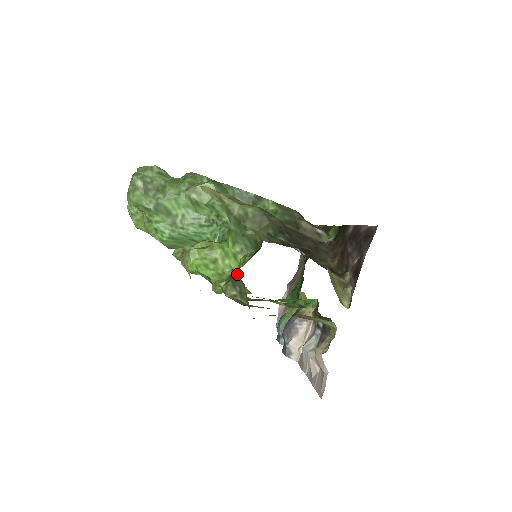
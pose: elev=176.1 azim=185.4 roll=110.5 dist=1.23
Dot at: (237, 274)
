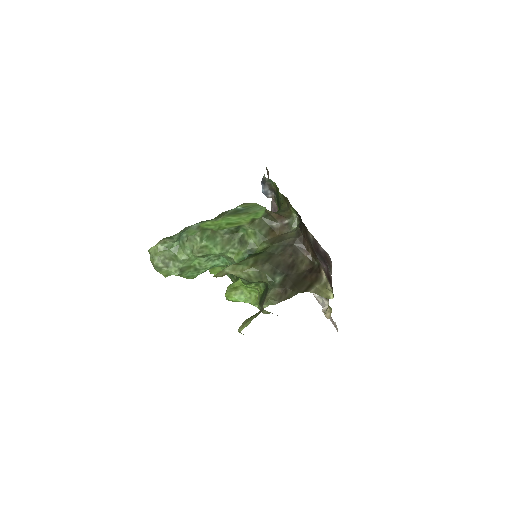
Dot at: occluded
